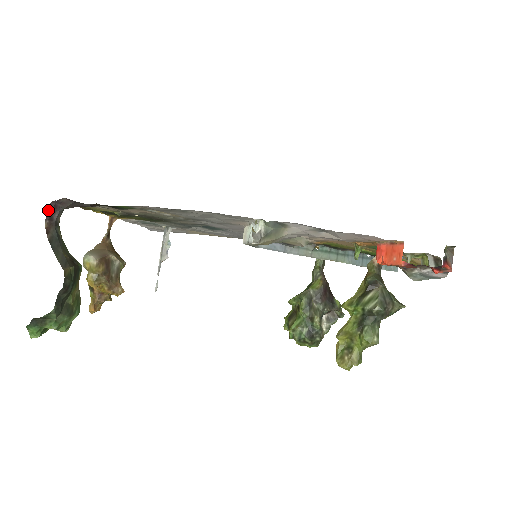
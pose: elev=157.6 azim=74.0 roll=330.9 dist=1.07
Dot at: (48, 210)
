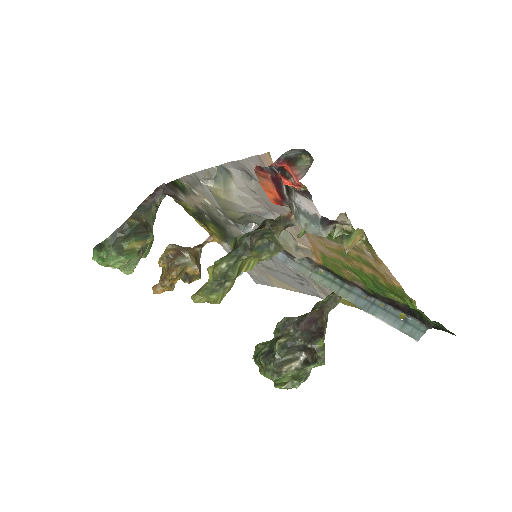
Dot at: (155, 191)
